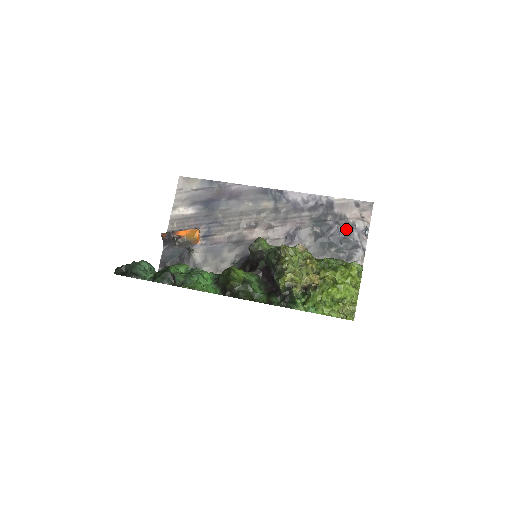
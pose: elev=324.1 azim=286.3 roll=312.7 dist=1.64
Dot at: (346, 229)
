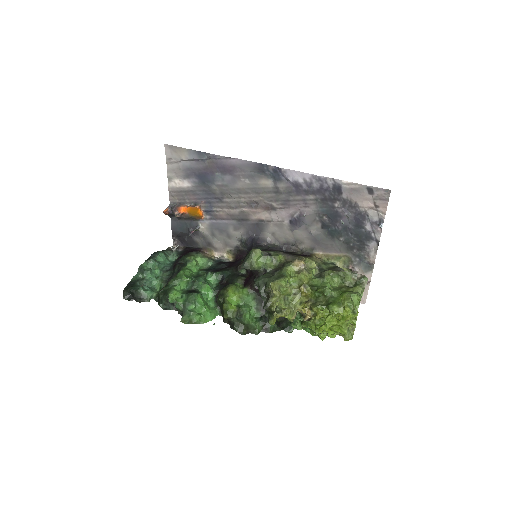
Dot at: (357, 219)
